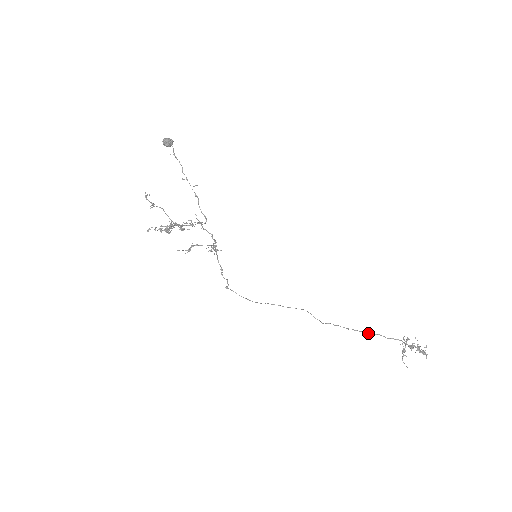
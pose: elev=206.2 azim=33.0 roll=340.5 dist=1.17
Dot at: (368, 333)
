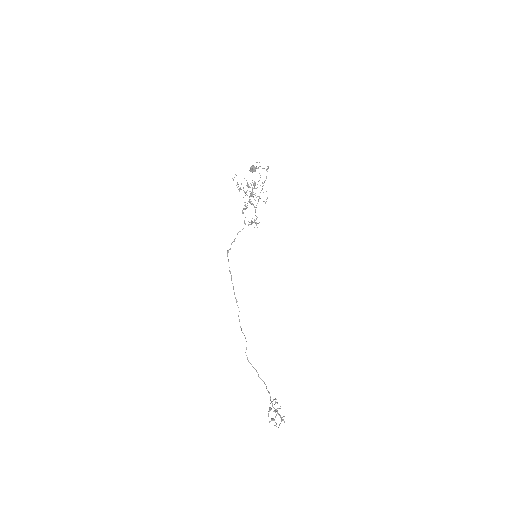
Dot at: occluded
